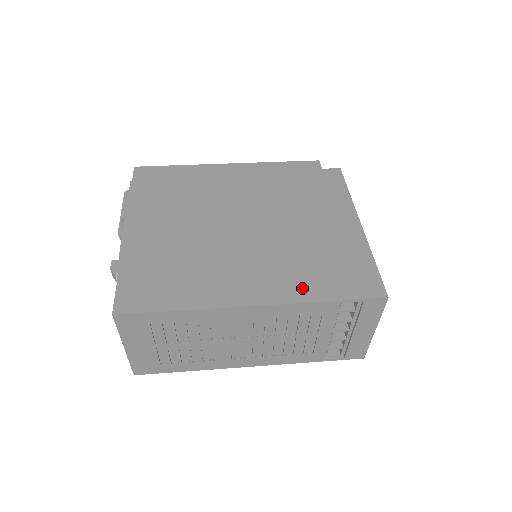
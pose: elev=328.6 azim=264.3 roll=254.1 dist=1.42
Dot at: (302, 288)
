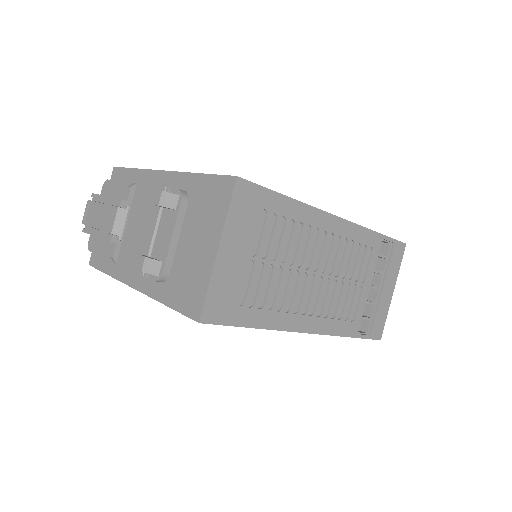
Dot at: occluded
